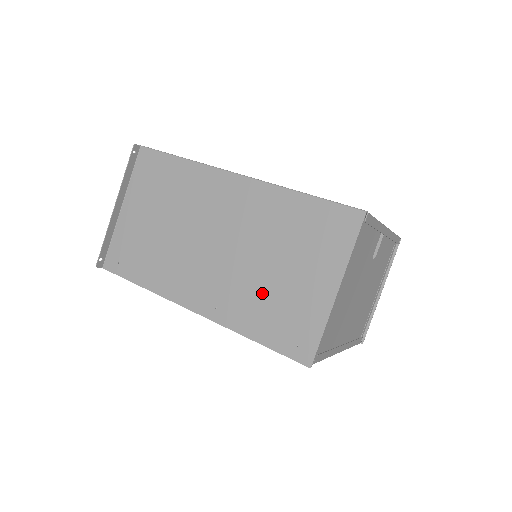
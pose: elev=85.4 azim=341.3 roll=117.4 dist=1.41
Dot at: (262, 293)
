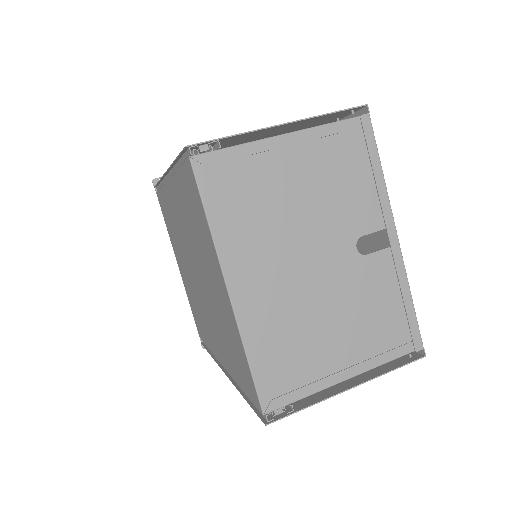
Dot at: occluded
